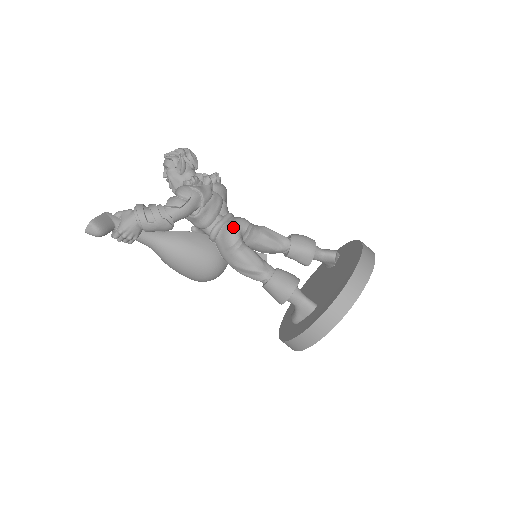
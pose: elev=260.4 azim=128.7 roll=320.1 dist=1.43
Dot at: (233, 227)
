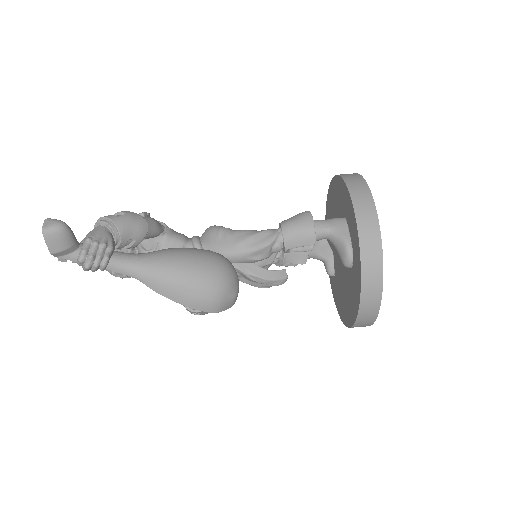
Dot at: (209, 227)
